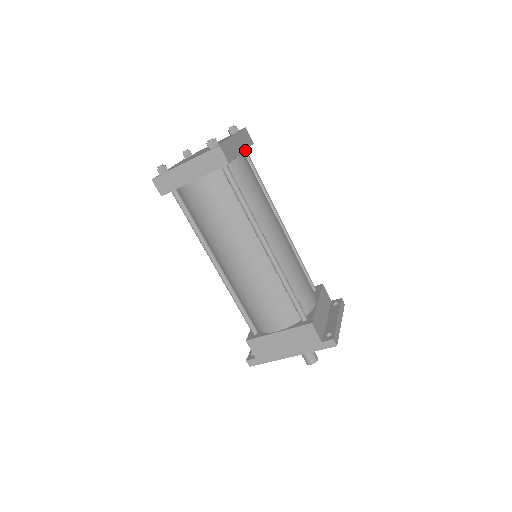
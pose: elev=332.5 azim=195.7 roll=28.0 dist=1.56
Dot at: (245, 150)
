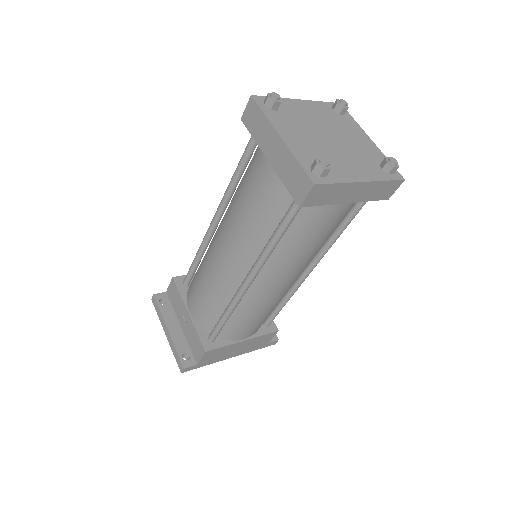
Dot at: occluded
